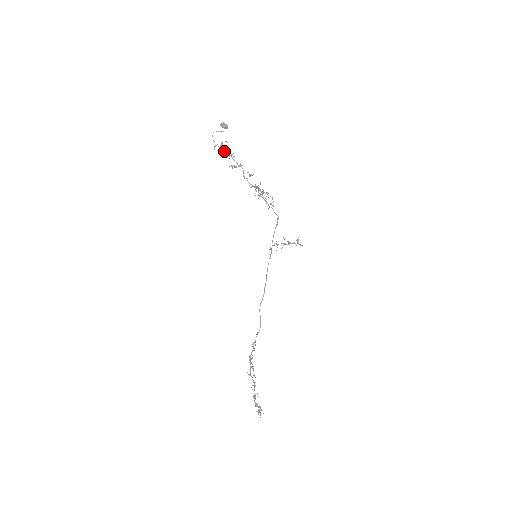
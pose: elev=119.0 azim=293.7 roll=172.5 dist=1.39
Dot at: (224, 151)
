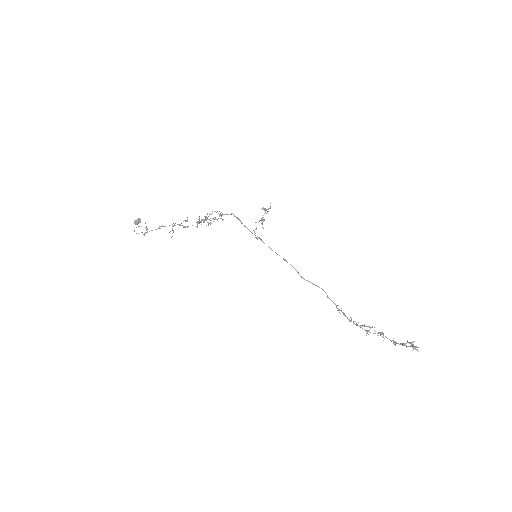
Dot at: occluded
